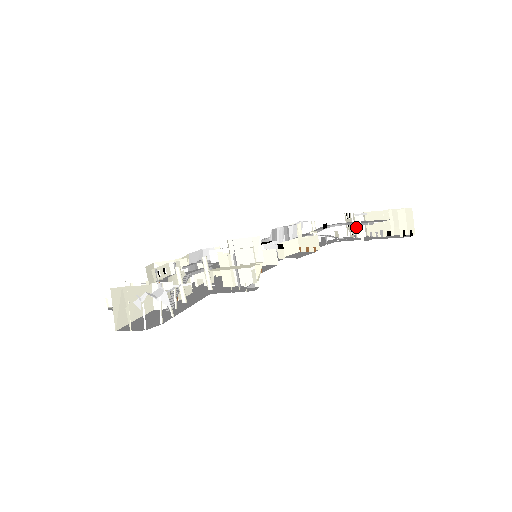
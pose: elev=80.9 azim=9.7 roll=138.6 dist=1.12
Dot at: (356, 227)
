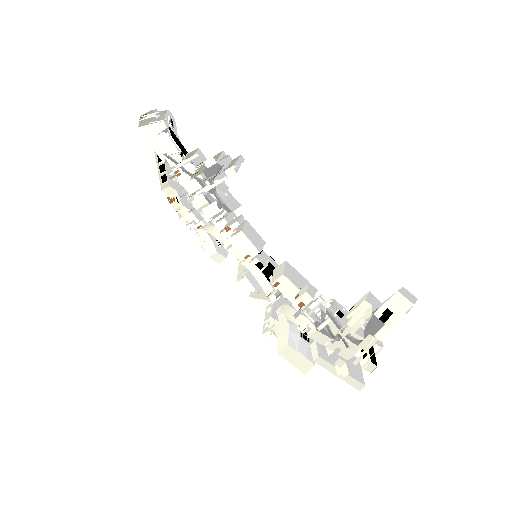
Dot at: (356, 309)
